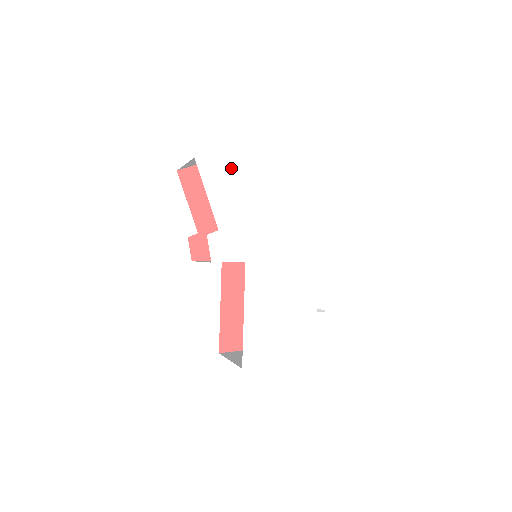
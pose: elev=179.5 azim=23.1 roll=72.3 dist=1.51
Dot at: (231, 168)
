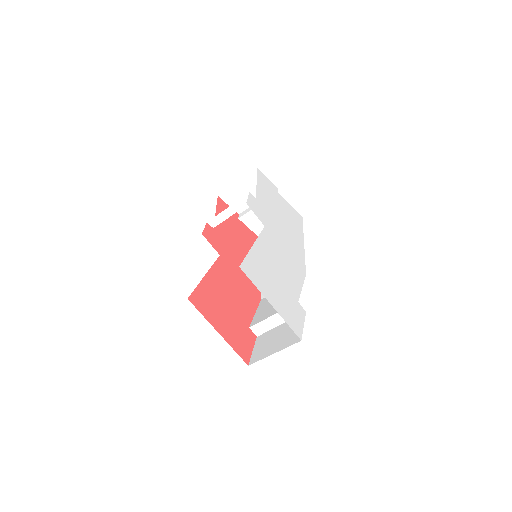
Dot at: (272, 191)
